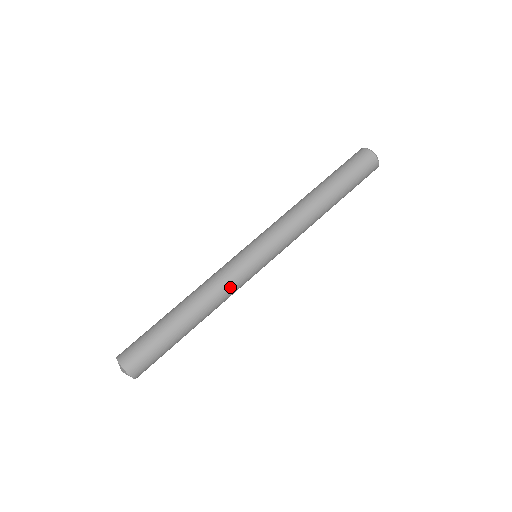
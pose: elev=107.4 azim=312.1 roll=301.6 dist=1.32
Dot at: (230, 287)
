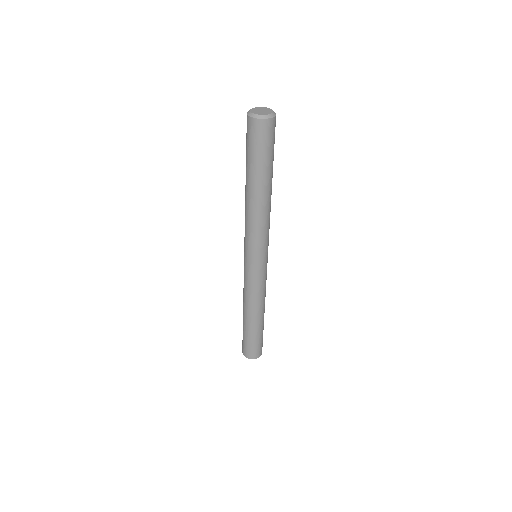
Dot at: (260, 290)
